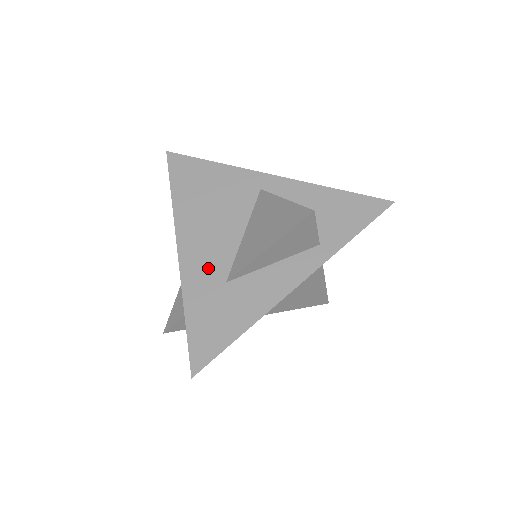
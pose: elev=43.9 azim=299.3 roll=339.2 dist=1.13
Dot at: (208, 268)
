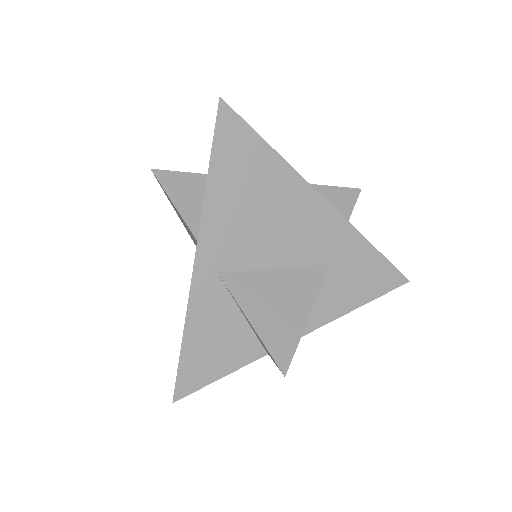
Dot at: occluded
